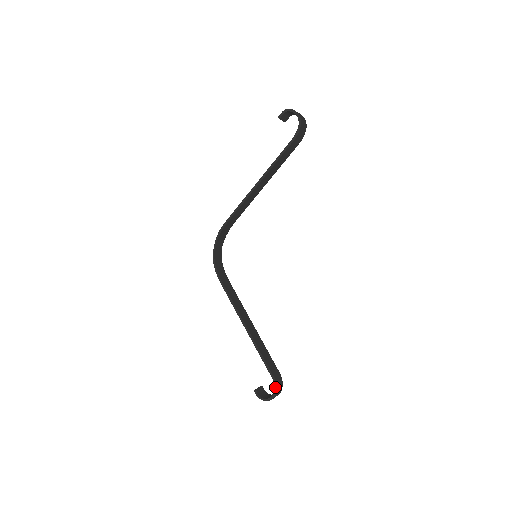
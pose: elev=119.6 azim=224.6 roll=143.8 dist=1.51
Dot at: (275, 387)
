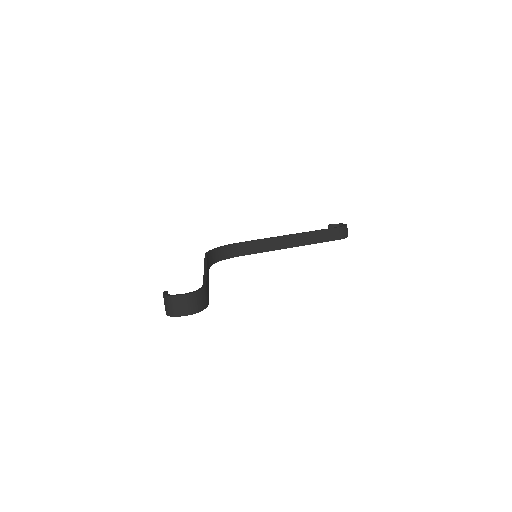
Dot at: (344, 238)
